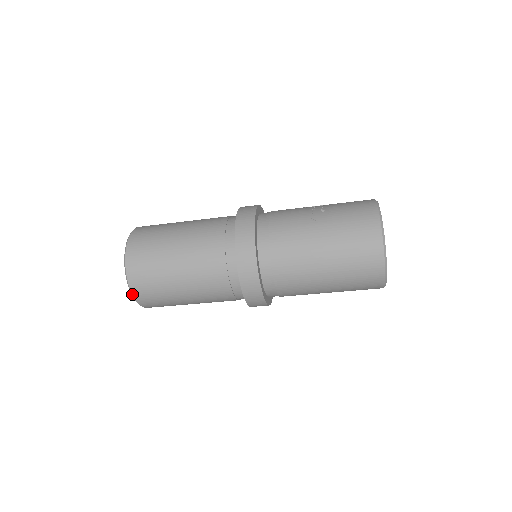
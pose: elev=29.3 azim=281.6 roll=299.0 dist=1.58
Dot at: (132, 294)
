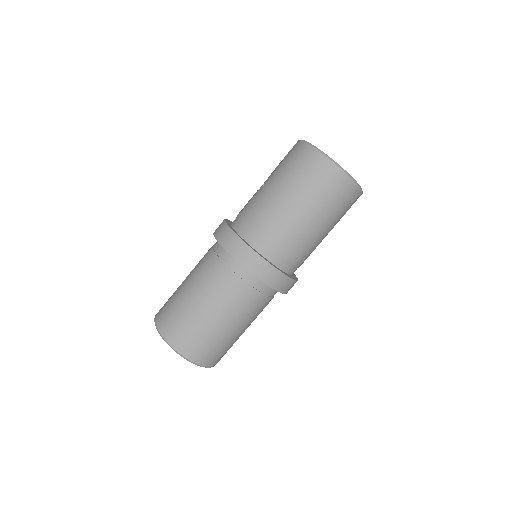
Dot at: (178, 353)
